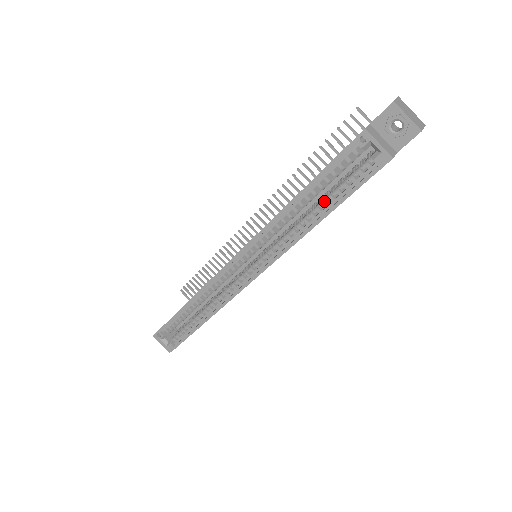
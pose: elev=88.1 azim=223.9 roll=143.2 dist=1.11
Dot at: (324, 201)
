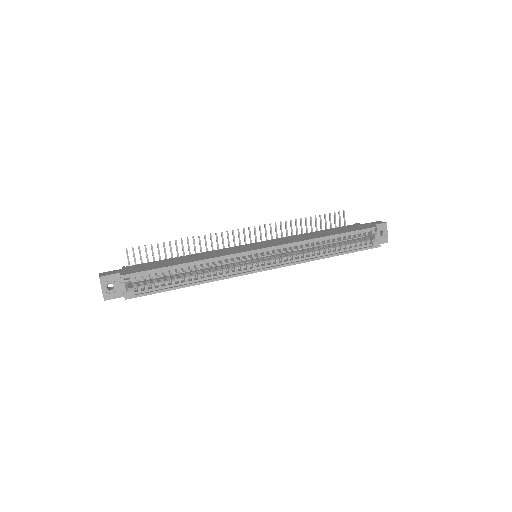
Dot at: (338, 247)
